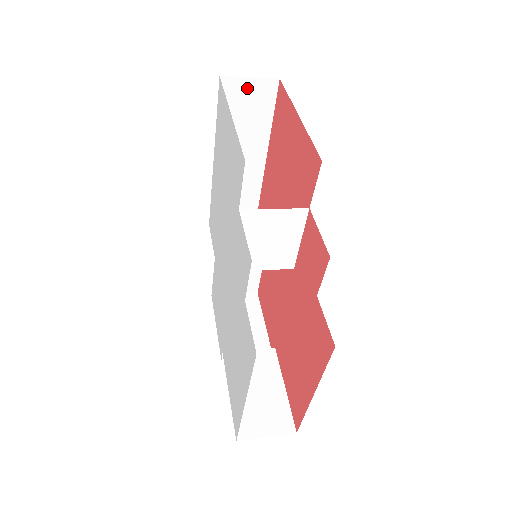
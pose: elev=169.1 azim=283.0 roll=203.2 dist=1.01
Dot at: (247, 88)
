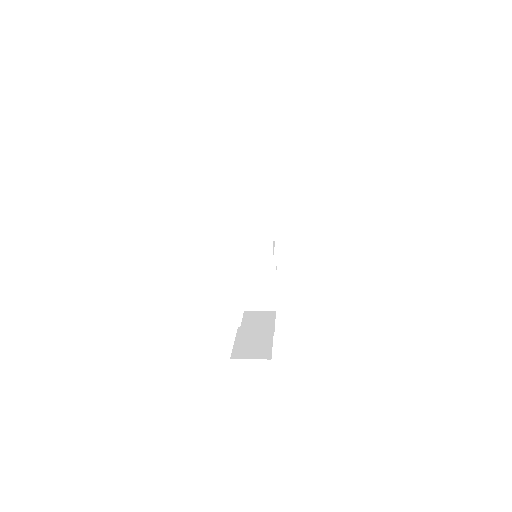
Dot at: (259, 174)
